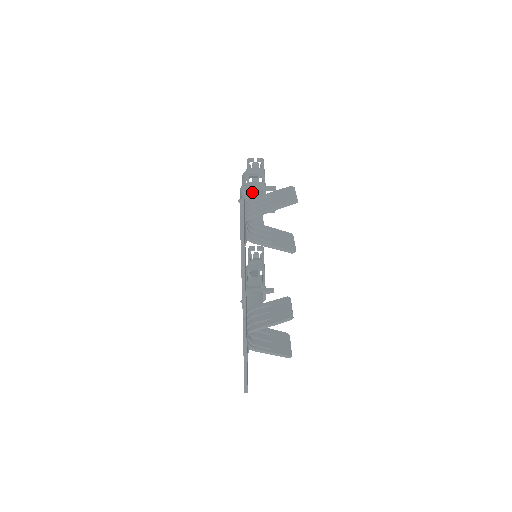
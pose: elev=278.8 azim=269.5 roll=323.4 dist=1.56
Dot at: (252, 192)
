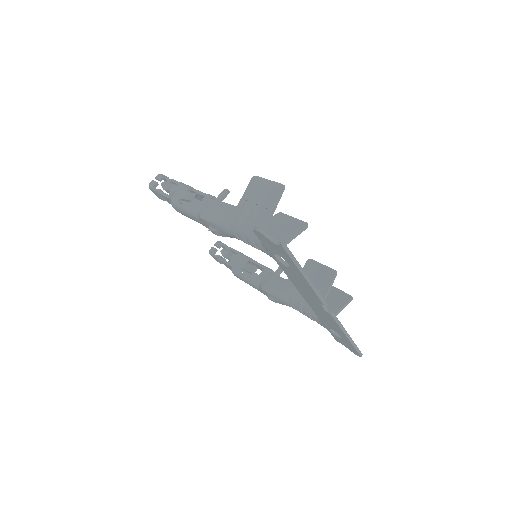
Dot at: (220, 212)
